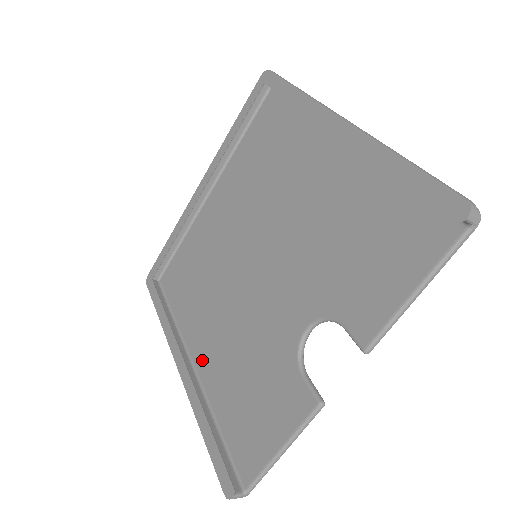
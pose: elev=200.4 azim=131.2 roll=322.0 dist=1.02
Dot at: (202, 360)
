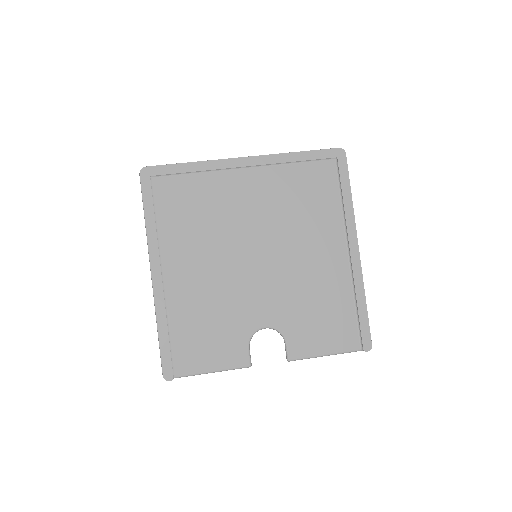
Dot at: (173, 282)
